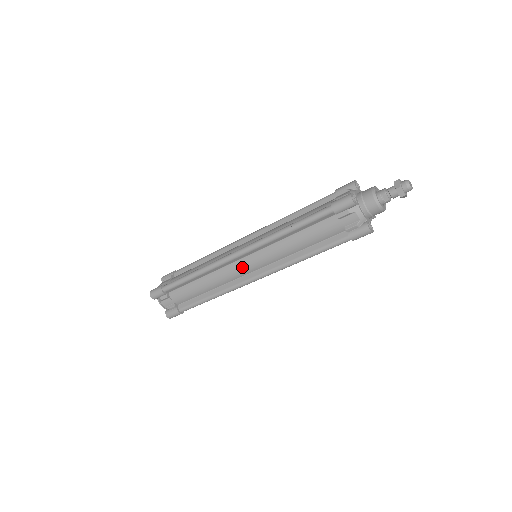
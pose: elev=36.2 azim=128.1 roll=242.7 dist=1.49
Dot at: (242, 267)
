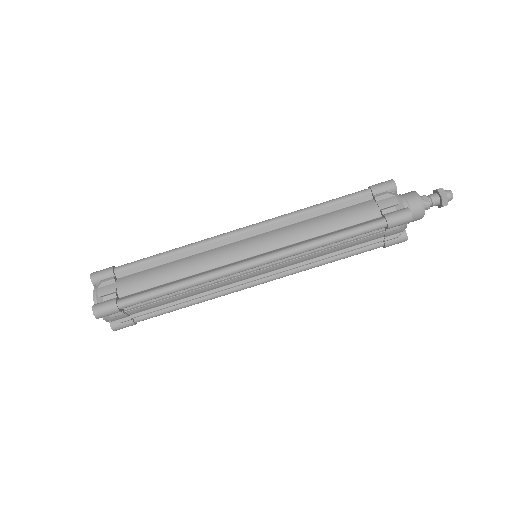
Dot at: (239, 247)
